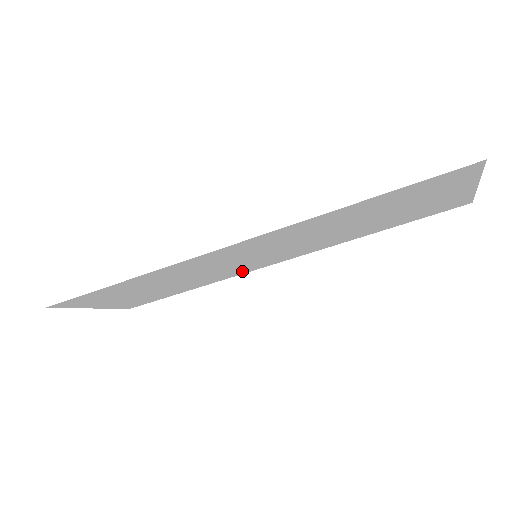
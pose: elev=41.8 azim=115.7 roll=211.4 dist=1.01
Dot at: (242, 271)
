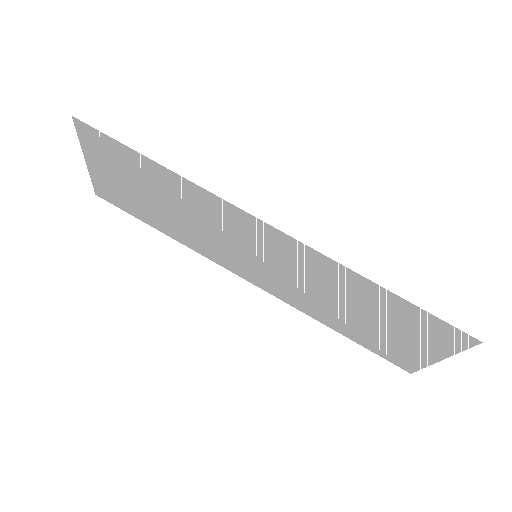
Dot at: (220, 259)
